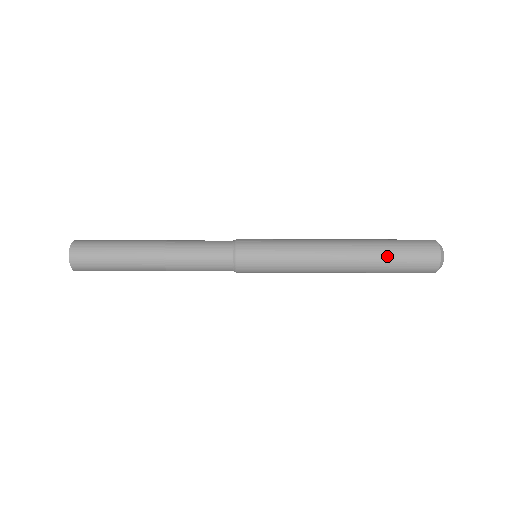
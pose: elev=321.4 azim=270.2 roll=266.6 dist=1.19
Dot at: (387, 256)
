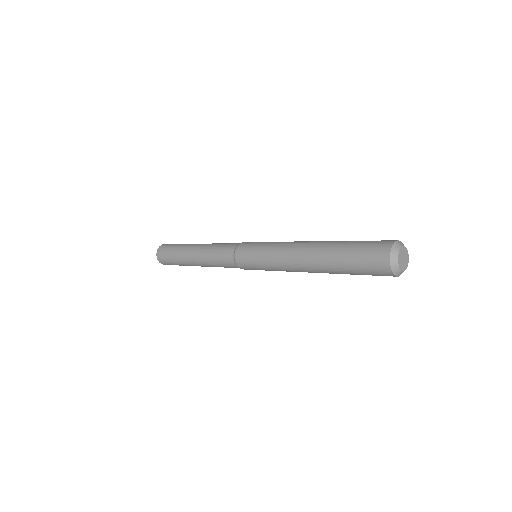
Dot at: (341, 249)
